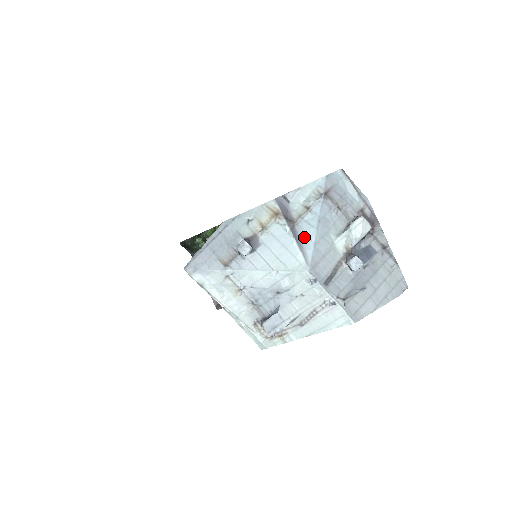
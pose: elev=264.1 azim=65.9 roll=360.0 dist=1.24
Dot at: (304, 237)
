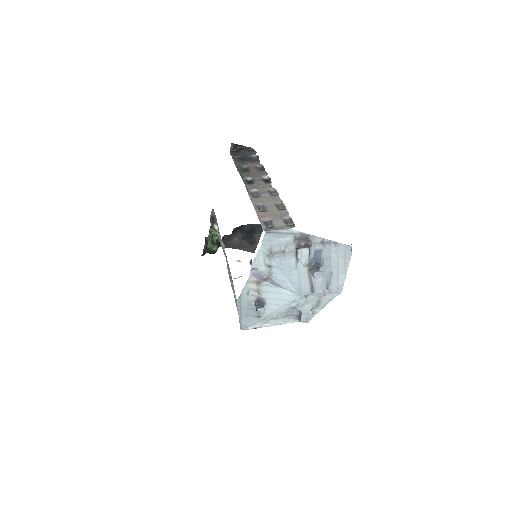
Dot at: (282, 282)
